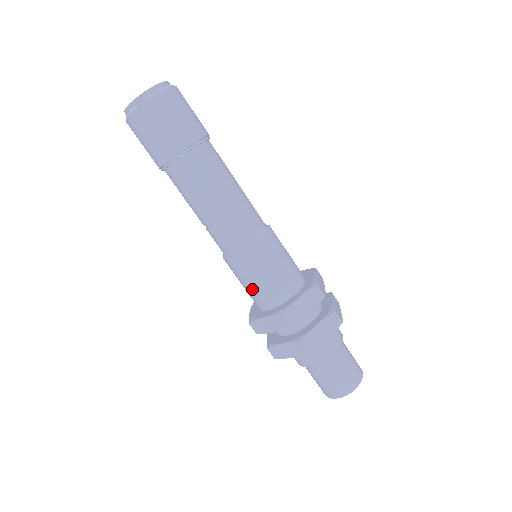
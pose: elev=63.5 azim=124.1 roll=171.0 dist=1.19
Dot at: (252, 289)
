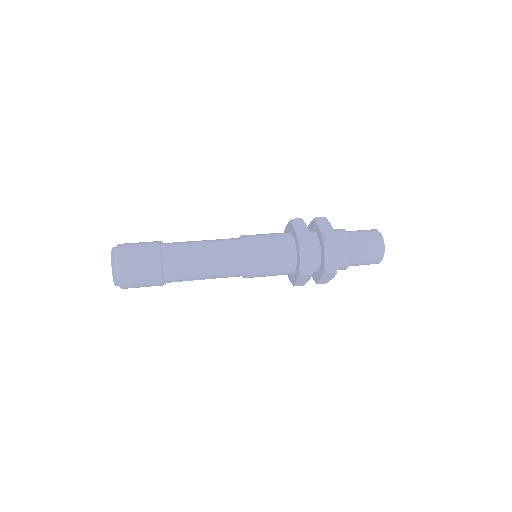
Dot at: (274, 275)
